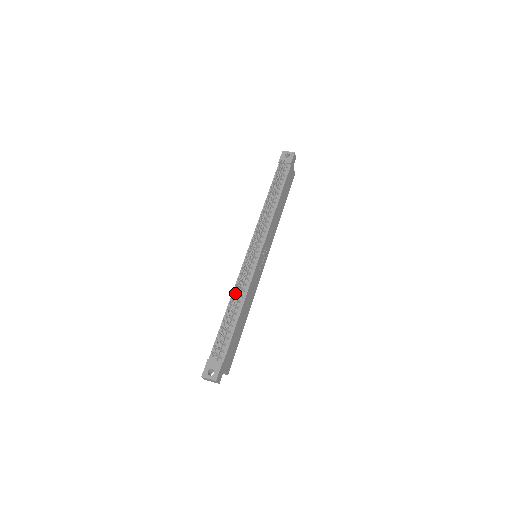
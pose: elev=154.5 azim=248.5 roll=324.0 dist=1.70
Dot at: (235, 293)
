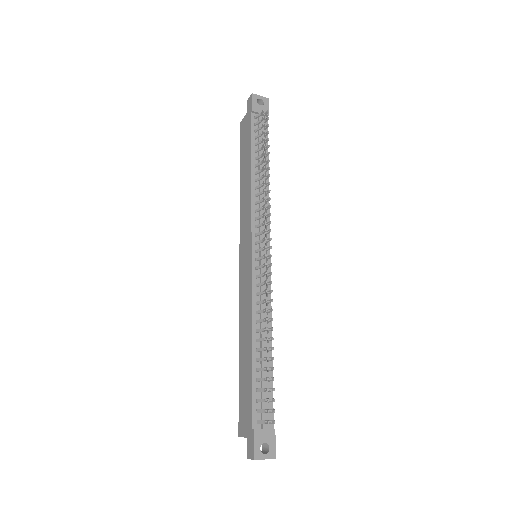
Dot at: (264, 321)
